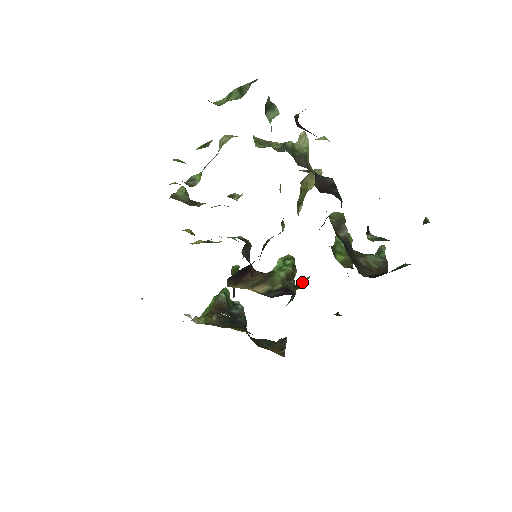
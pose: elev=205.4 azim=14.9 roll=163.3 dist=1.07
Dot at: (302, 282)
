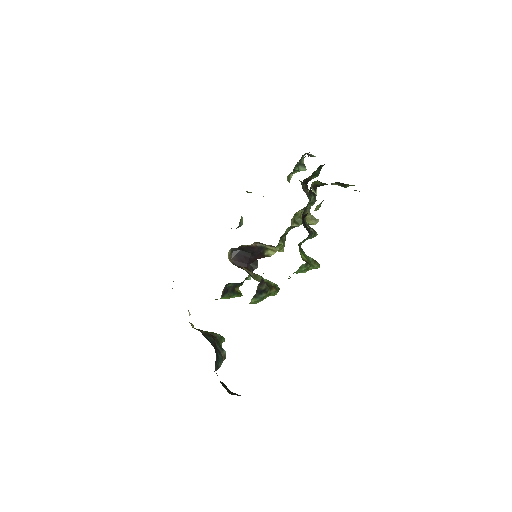
Dot at: occluded
